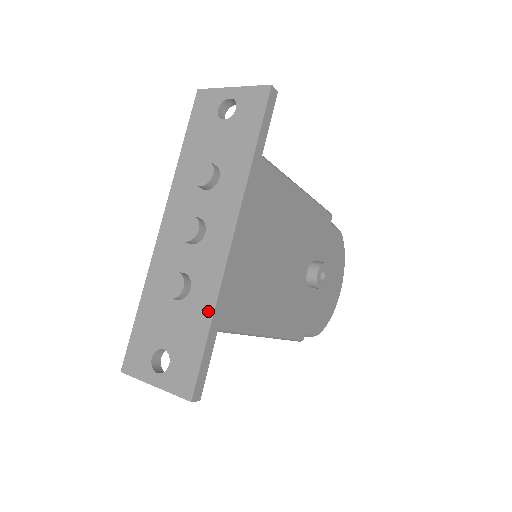
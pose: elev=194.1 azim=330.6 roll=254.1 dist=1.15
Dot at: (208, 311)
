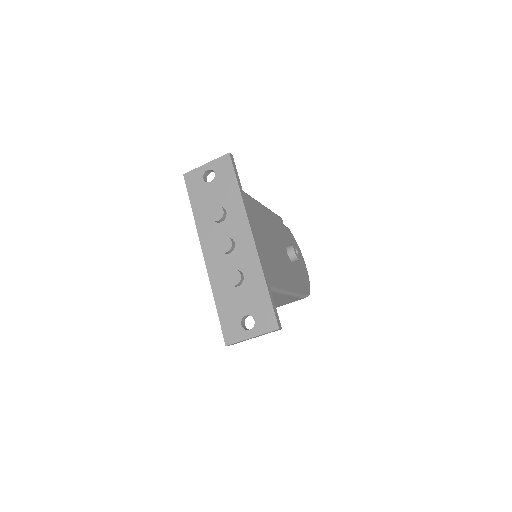
Dot at: (261, 279)
